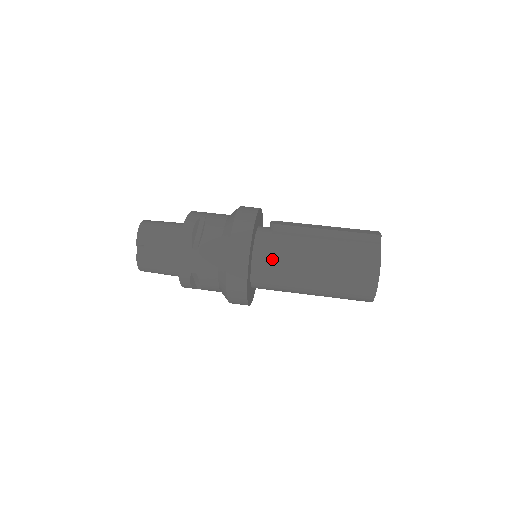
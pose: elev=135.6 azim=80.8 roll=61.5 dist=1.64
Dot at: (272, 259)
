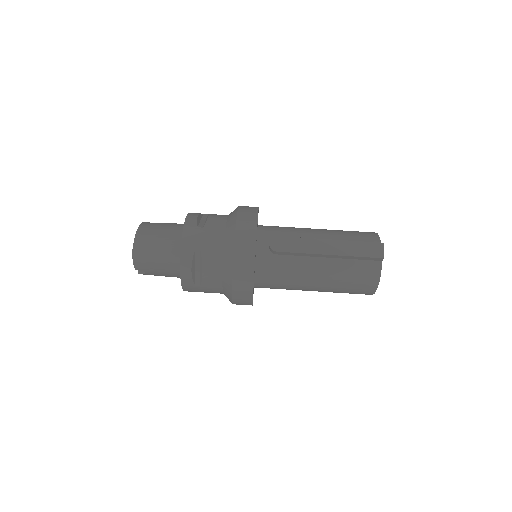
Dot at: (274, 284)
